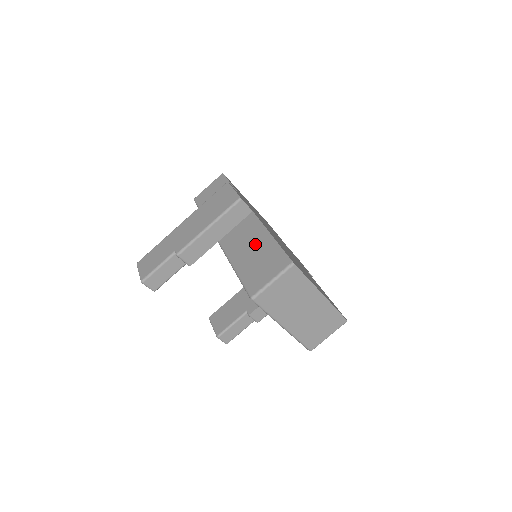
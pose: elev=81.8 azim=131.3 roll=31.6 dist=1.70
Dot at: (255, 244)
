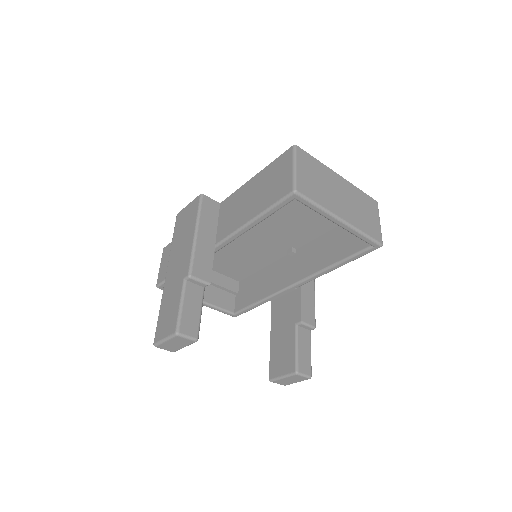
Dot at: (249, 194)
